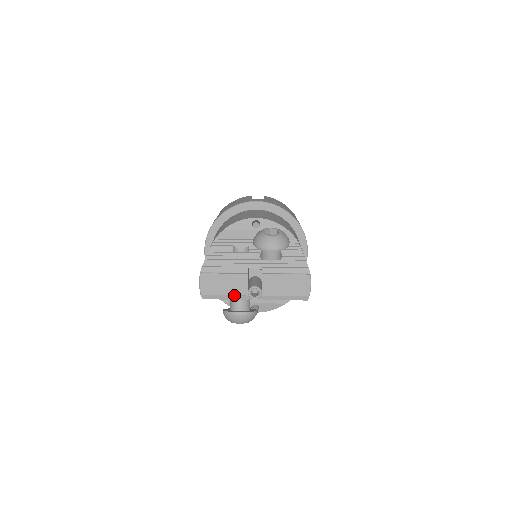
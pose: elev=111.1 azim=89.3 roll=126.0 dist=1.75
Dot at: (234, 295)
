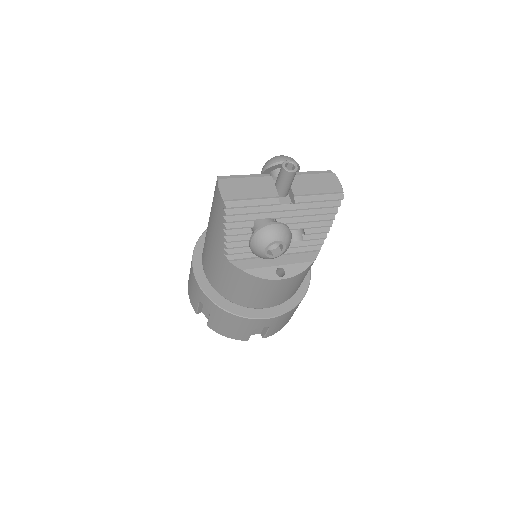
Dot at: (263, 199)
